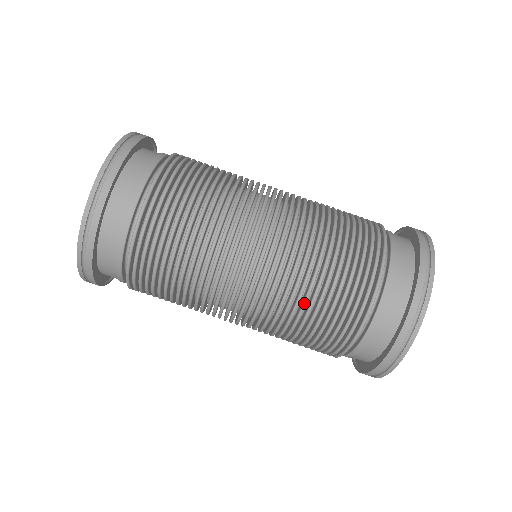
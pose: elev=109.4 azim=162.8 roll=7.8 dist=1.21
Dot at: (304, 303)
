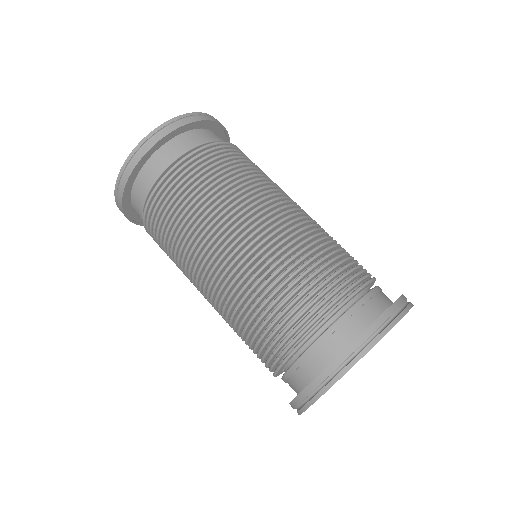
Dot at: (267, 289)
